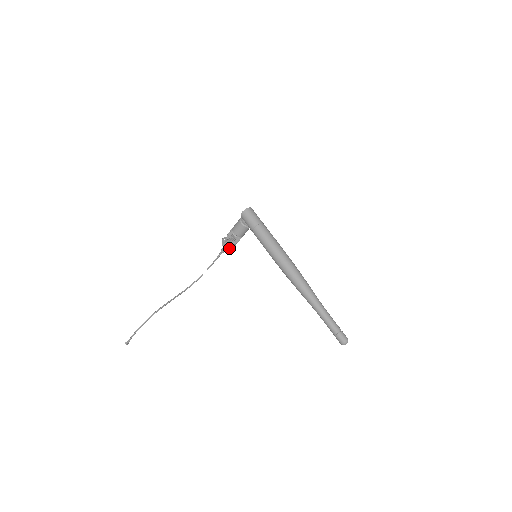
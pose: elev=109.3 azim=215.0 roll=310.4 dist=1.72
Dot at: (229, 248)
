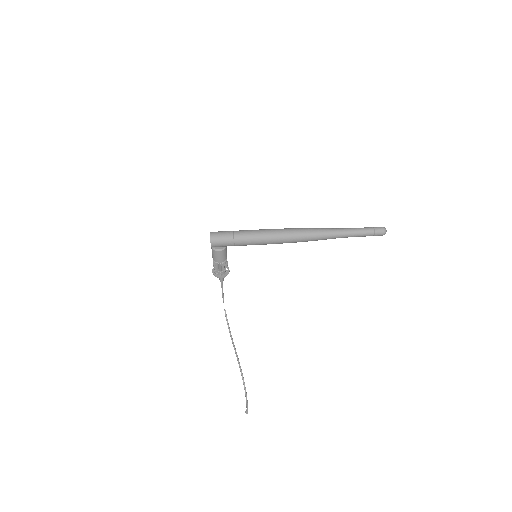
Dot at: (227, 274)
